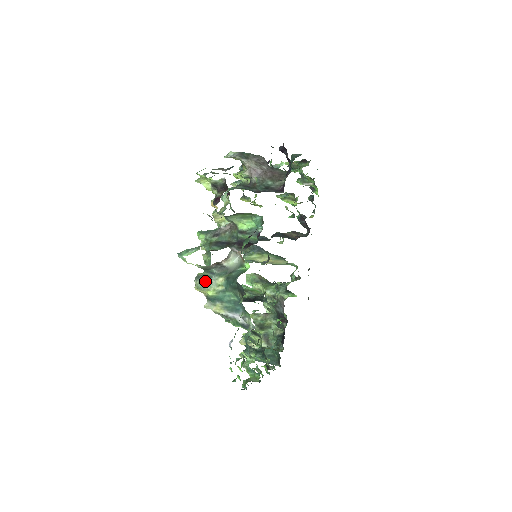
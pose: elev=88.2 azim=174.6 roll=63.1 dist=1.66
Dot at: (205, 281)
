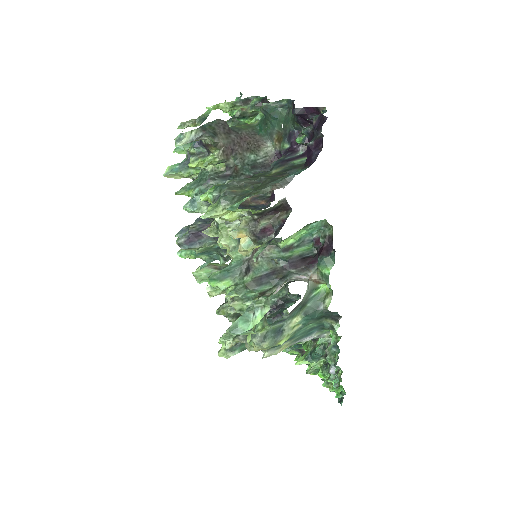
Dot at: (276, 335)
